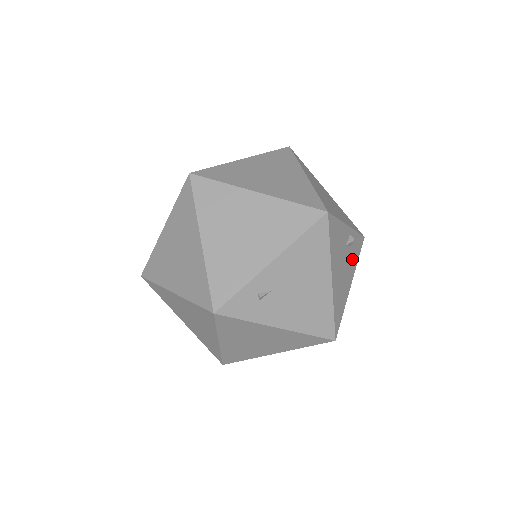
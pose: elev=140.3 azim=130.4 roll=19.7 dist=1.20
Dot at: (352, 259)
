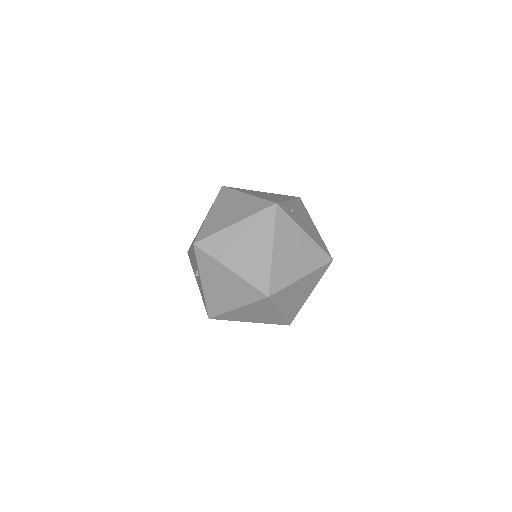
Dot at: occluded
